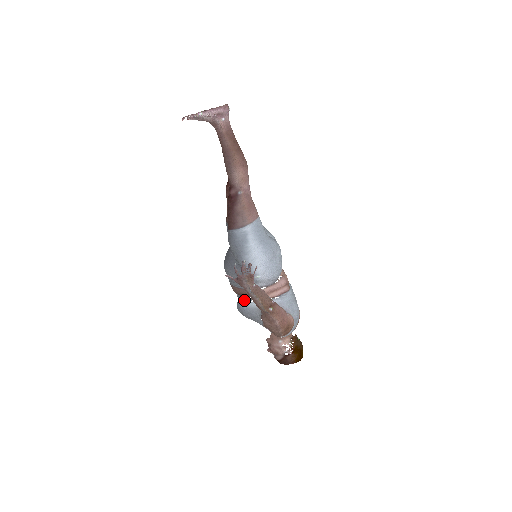
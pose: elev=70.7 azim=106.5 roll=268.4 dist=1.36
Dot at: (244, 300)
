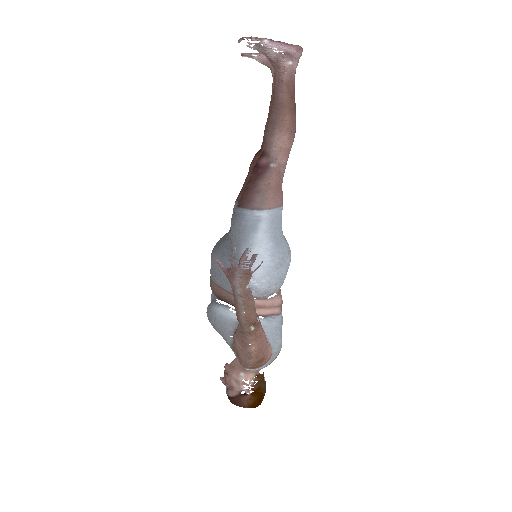
Dot at: (220, 304)
